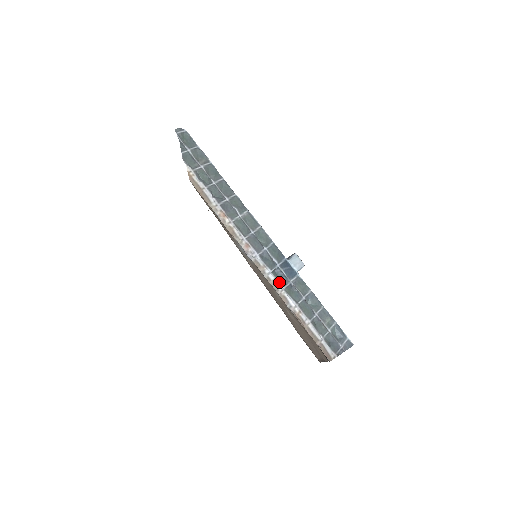
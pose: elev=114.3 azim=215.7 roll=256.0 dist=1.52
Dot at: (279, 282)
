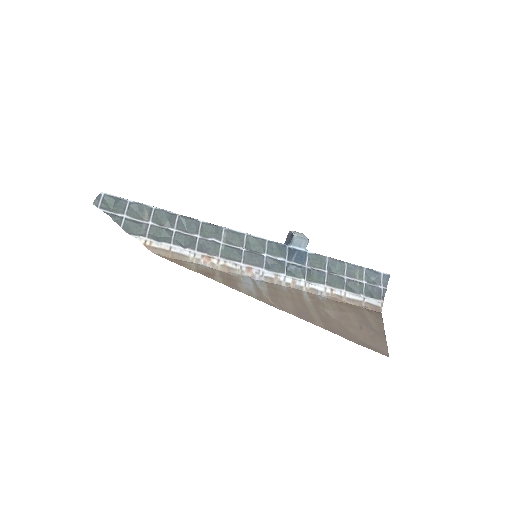
Dot at: (298, 278)
